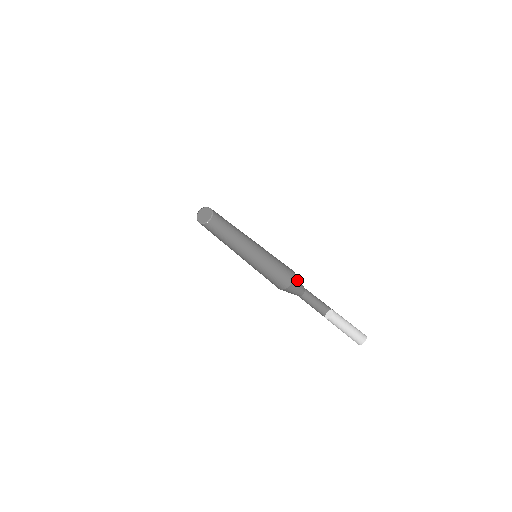
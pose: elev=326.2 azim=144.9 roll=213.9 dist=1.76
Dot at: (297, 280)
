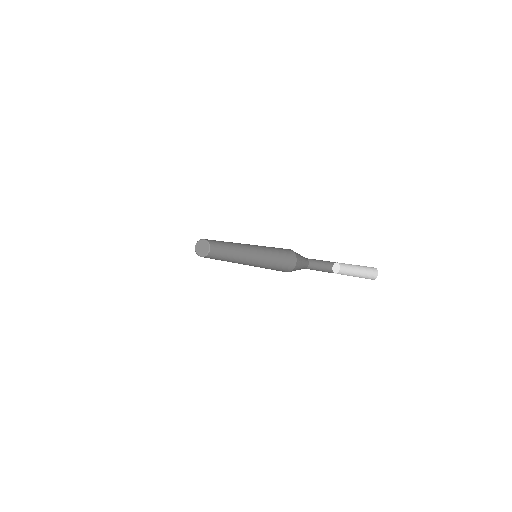
Dot at: (299, 257)
